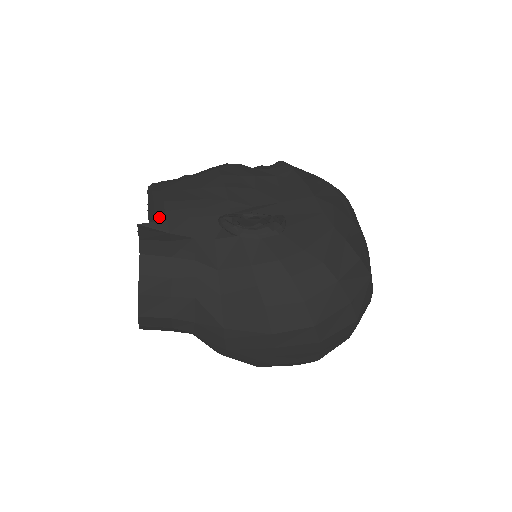
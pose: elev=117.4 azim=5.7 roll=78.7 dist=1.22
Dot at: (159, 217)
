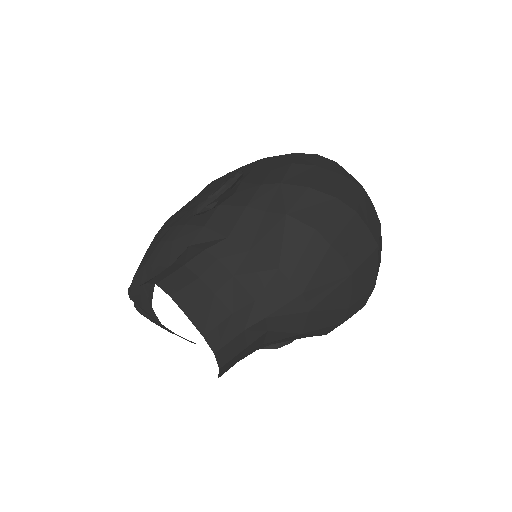
Dot at: occluded
